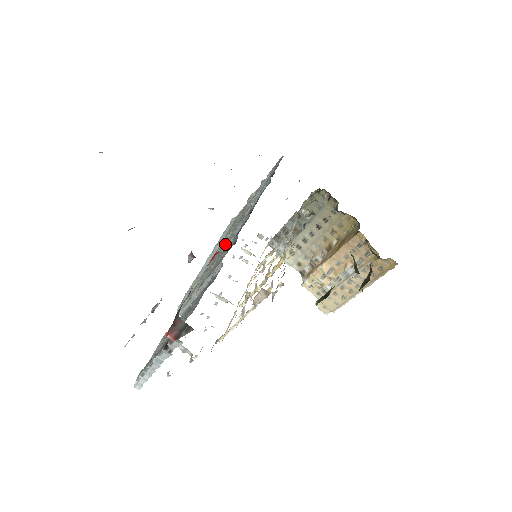
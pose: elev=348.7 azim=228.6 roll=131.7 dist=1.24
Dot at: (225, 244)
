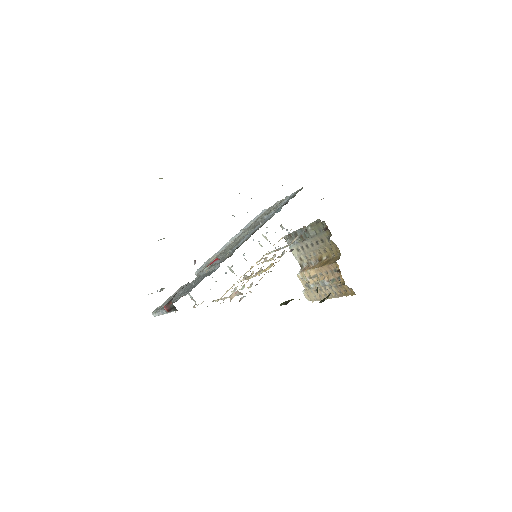
Dot at: (238, 240)
